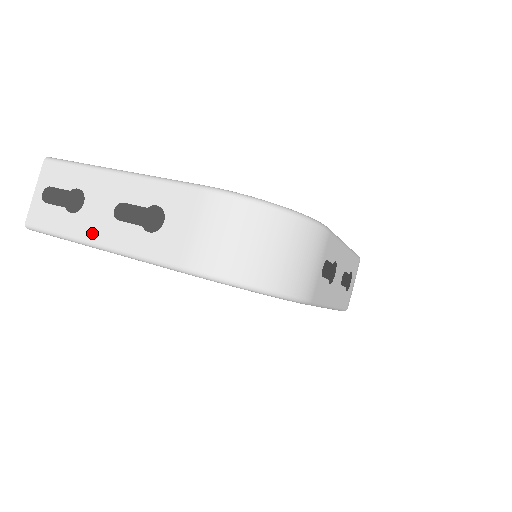
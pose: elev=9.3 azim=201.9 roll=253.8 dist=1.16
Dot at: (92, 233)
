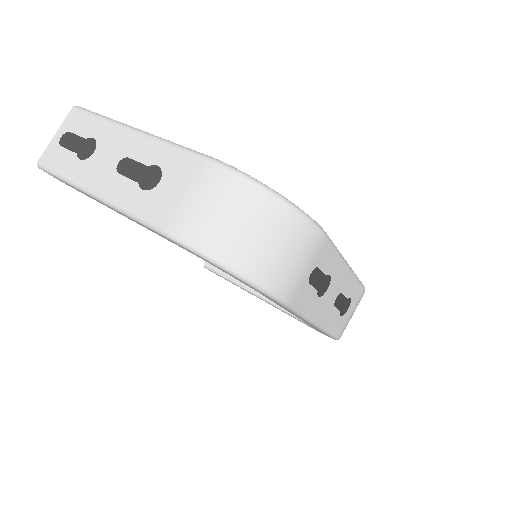
Dot at: (92, 181)
